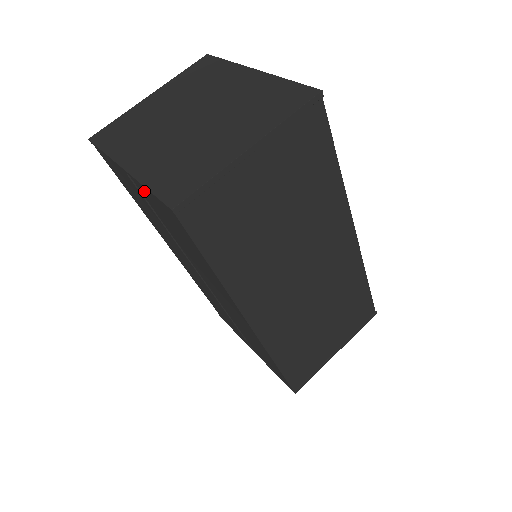
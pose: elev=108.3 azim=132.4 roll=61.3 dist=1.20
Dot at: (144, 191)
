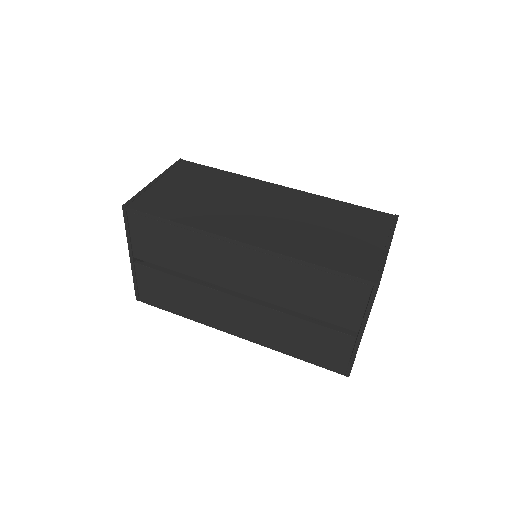
Dot at: (137, 248)
